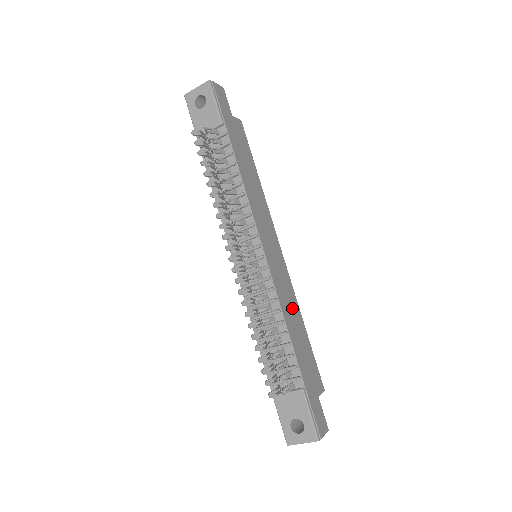
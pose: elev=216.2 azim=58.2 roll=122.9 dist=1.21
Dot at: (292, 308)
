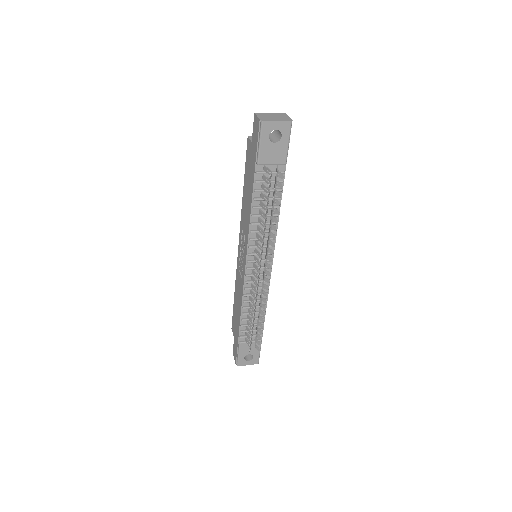
Dot at: occluded
